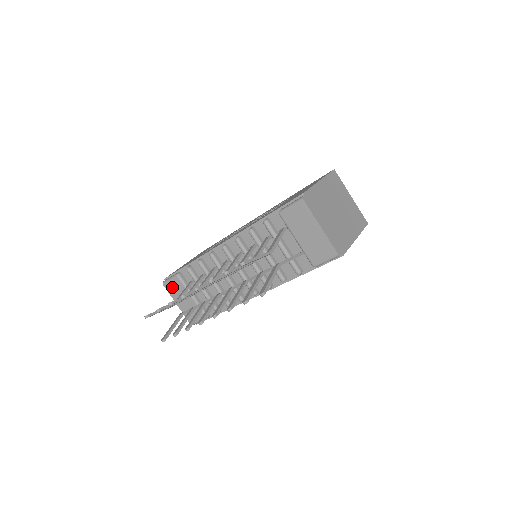
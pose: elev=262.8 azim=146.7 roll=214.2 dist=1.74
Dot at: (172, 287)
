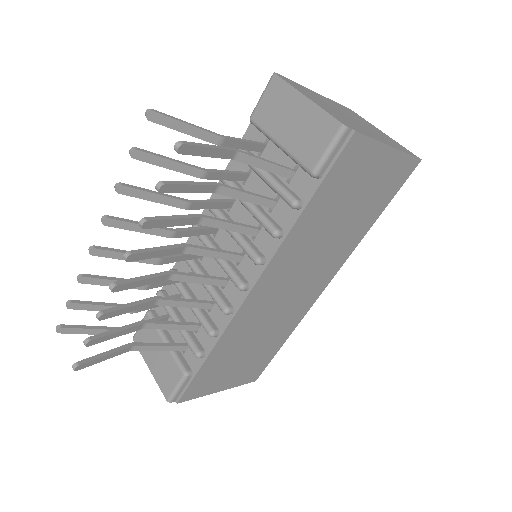
Dot at: (142, 337)
